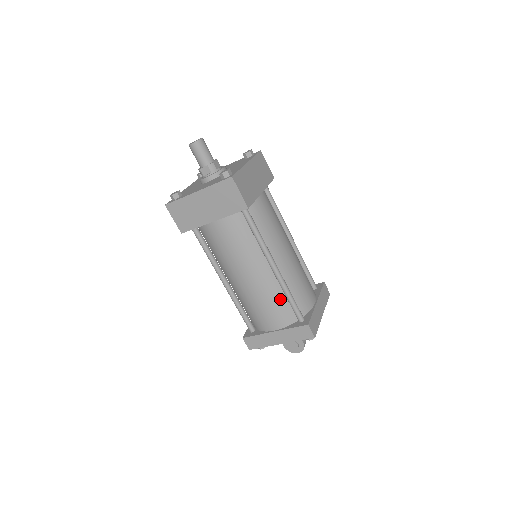
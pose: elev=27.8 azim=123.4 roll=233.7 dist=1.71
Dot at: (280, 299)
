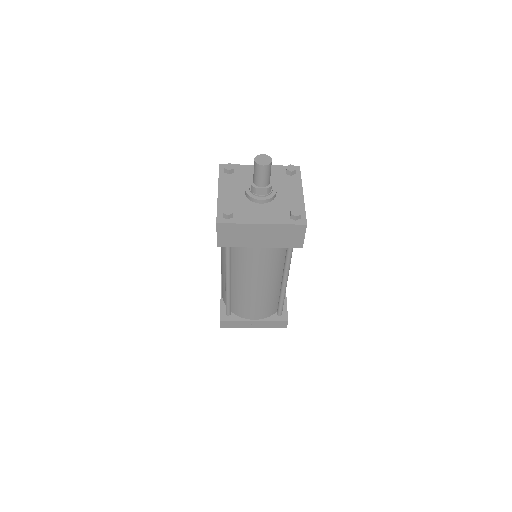
Dot at: (273, 301)
